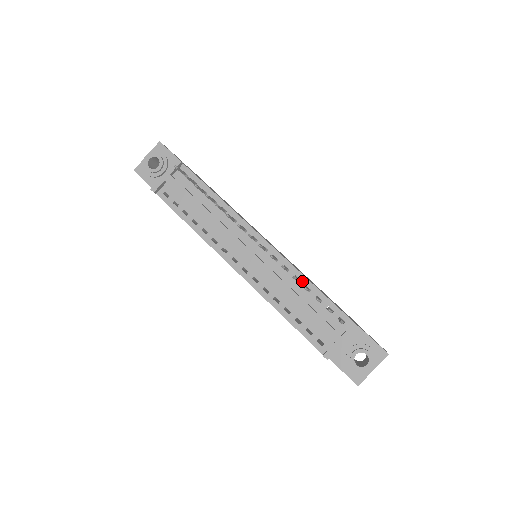
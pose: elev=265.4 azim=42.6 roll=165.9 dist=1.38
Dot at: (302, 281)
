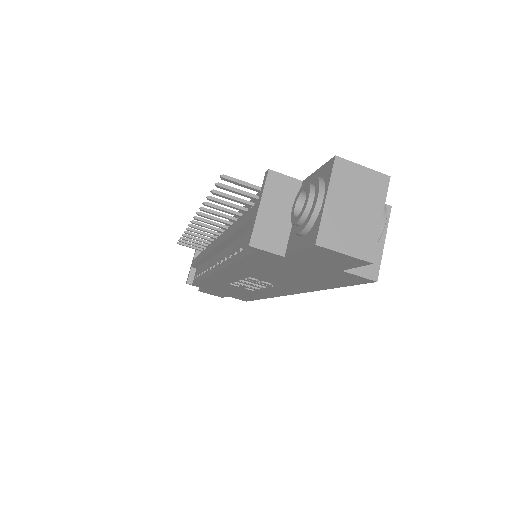
Dot at: occluded
